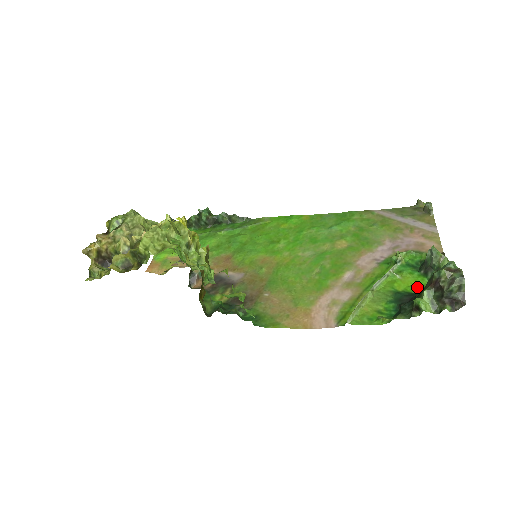
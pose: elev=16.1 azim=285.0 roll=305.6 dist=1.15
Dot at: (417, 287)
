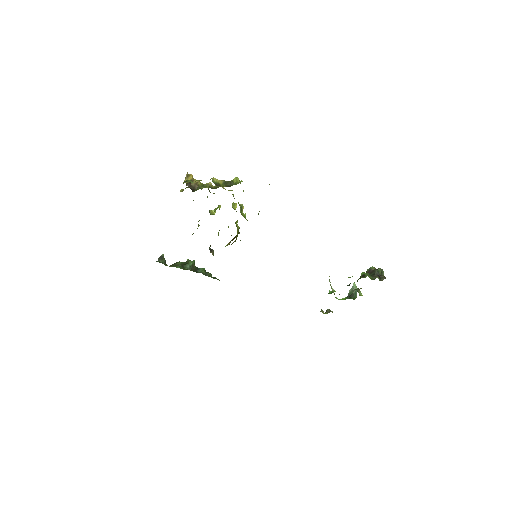
Dot at: occluded
